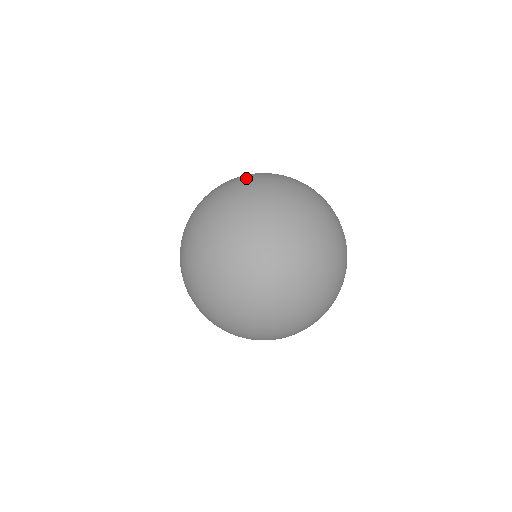
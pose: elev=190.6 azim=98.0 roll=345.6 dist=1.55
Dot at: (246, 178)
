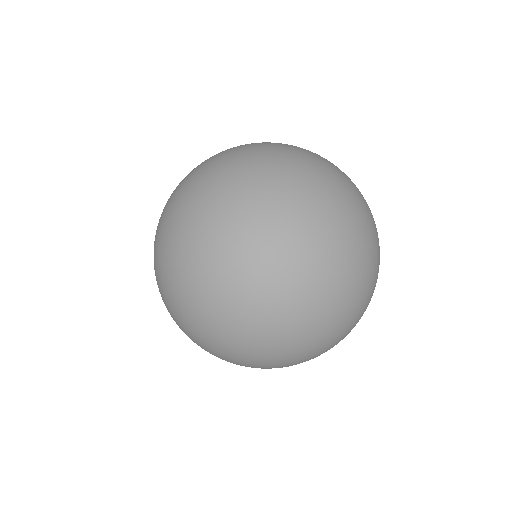
Dot at: (208, 298)
